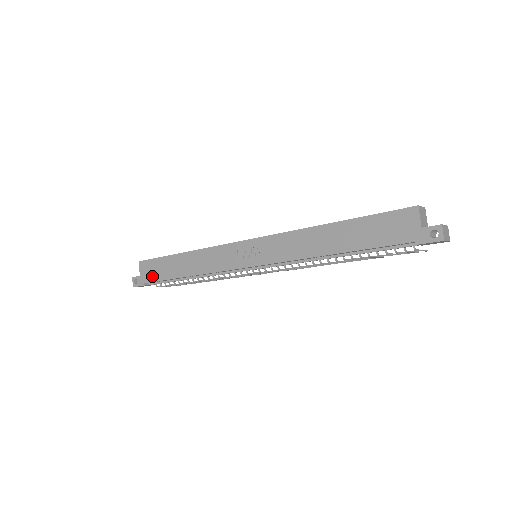
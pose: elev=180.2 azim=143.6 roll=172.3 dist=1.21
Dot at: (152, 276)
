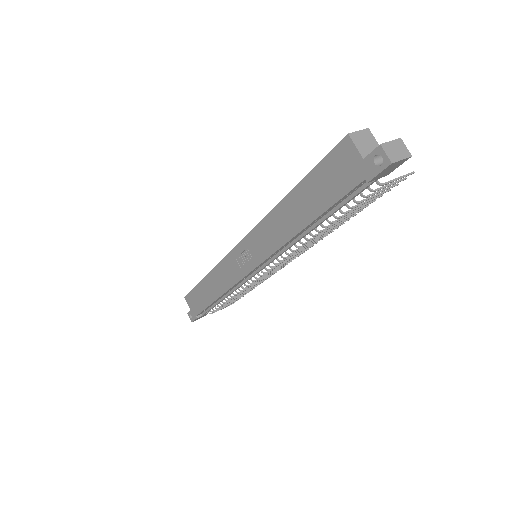
Dot at: (197, 308)
